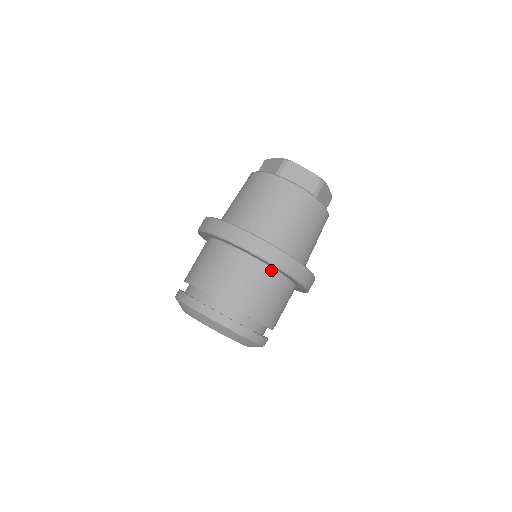
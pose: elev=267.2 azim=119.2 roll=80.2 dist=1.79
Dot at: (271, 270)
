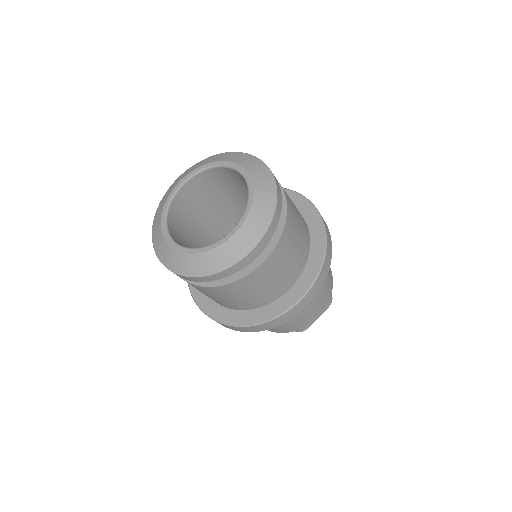
Dot at: (309, 248)
